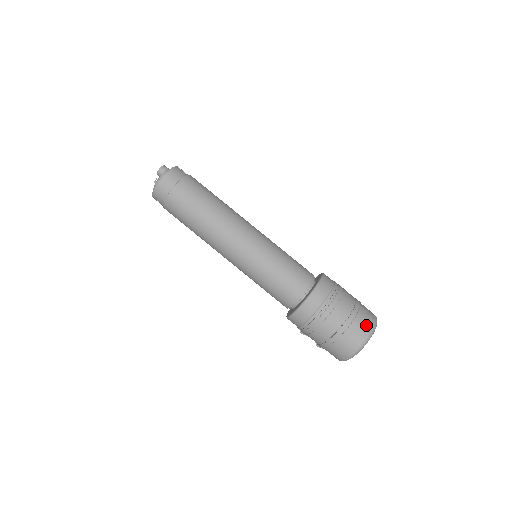
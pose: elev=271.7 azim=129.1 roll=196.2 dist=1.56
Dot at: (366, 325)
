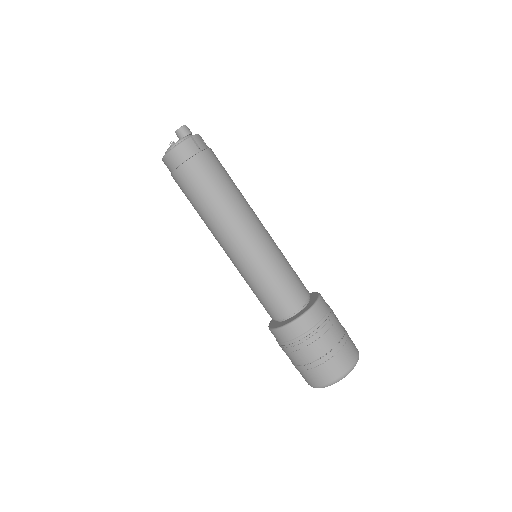
Dot at: (333, 373)
